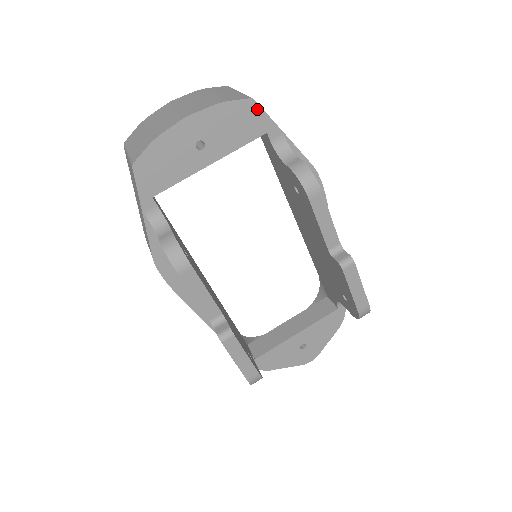
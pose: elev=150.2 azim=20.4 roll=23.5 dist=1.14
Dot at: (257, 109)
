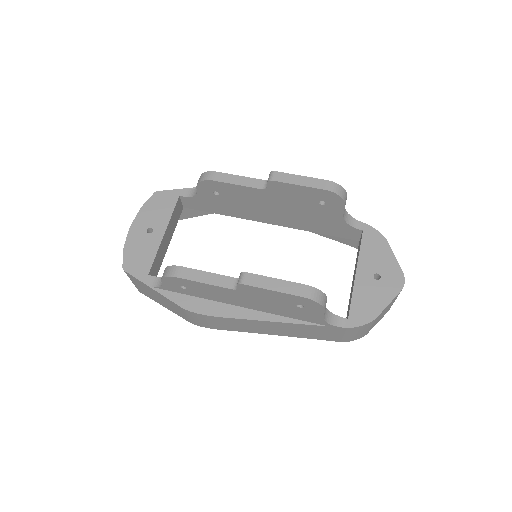
Dot at: (163, 193)
